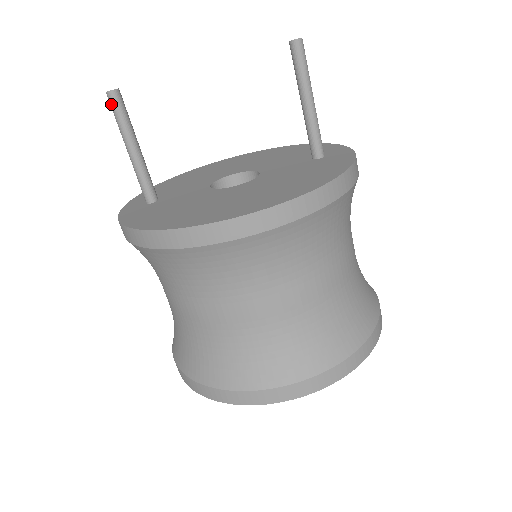
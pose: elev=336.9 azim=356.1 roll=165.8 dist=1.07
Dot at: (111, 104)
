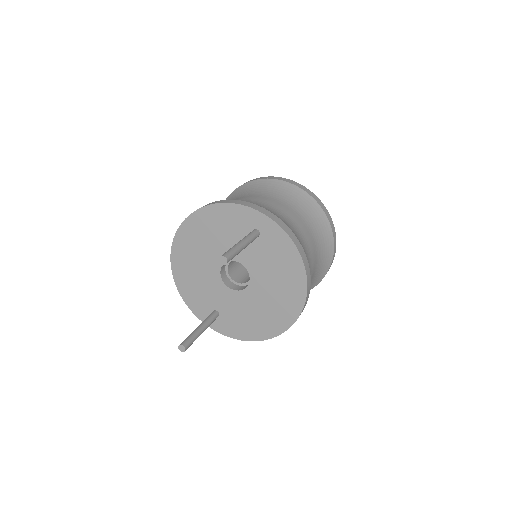
Dot at: (187, 348)
